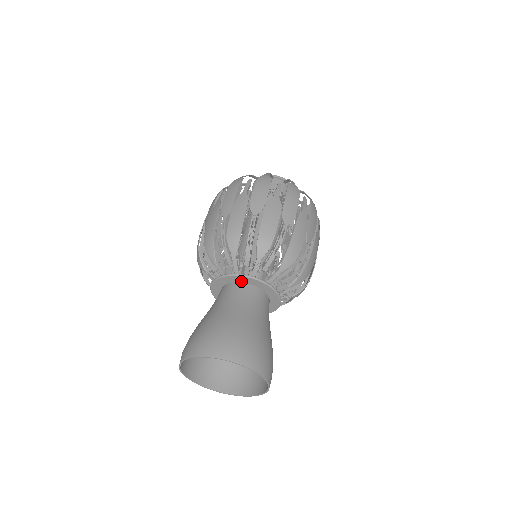
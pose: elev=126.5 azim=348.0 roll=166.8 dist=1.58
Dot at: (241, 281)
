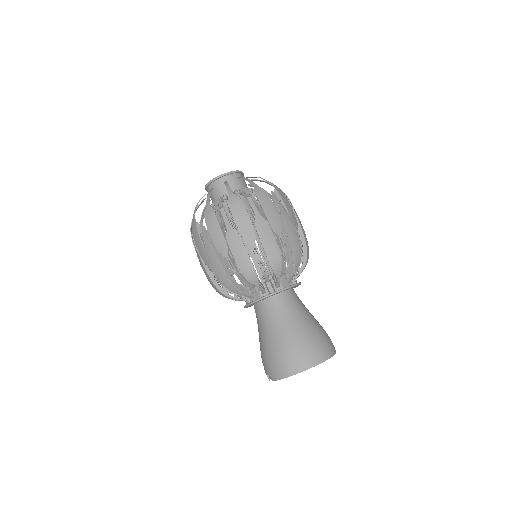
Dot at: (271, 296)
